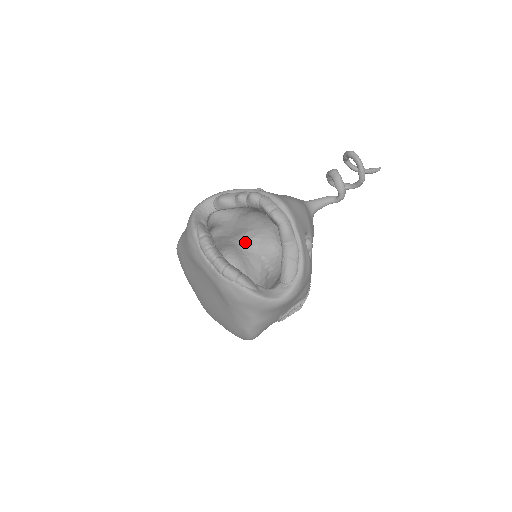
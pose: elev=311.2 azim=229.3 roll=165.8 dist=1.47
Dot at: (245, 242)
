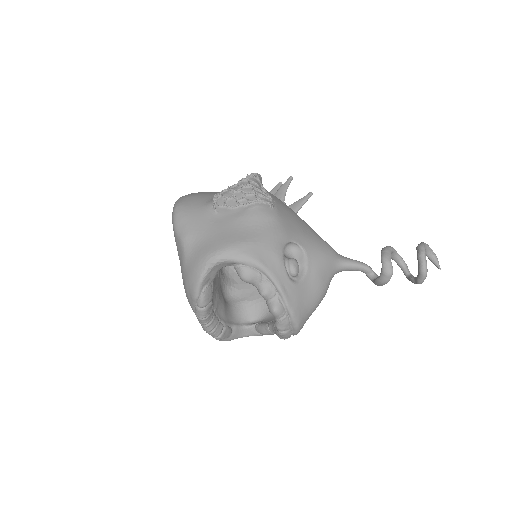
Dot at: occluded
